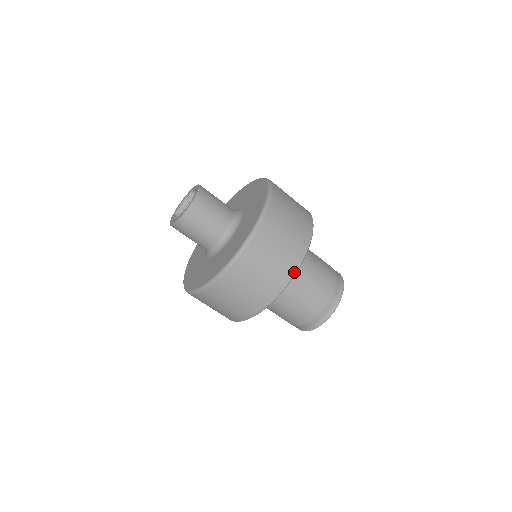
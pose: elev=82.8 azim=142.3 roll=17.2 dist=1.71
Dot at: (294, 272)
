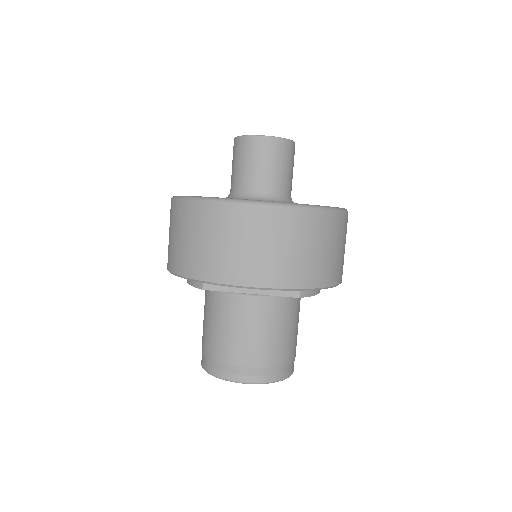
Dot at: (273, 286)
